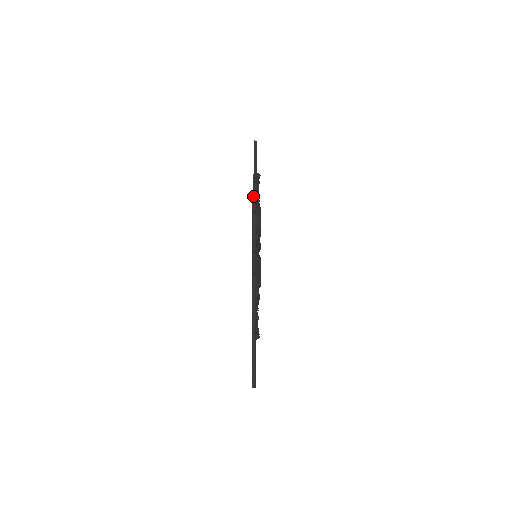
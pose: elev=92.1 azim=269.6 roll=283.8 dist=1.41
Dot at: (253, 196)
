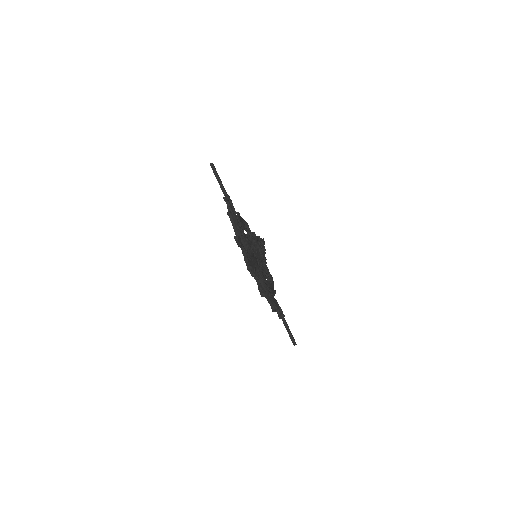
Dot at: (233, 226)
